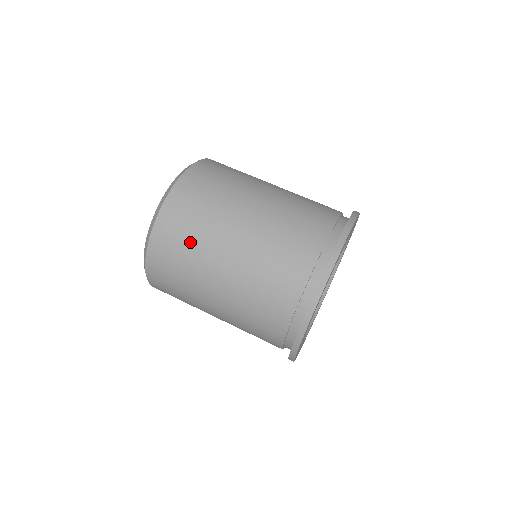
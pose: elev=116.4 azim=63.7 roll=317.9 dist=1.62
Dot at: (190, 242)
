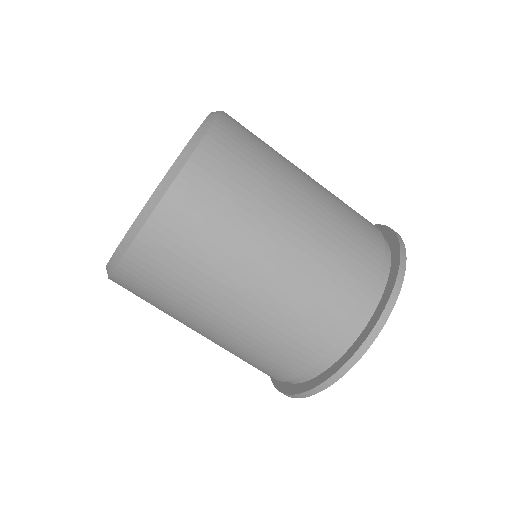
Dot at: (211, 242)
